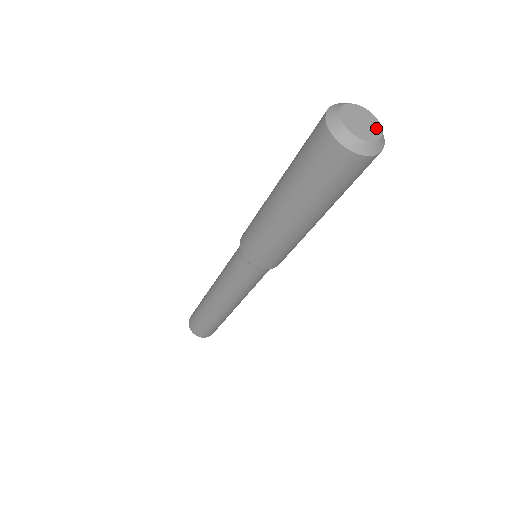
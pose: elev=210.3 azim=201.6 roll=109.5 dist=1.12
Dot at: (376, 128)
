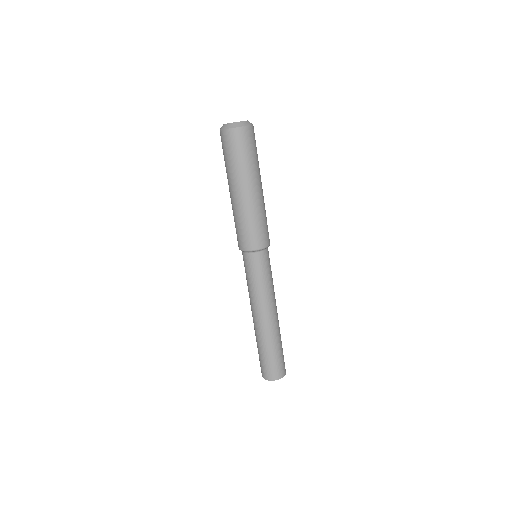
Dot at: occluded
